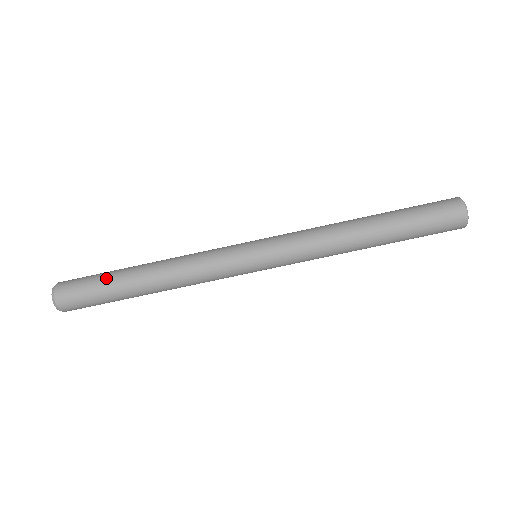
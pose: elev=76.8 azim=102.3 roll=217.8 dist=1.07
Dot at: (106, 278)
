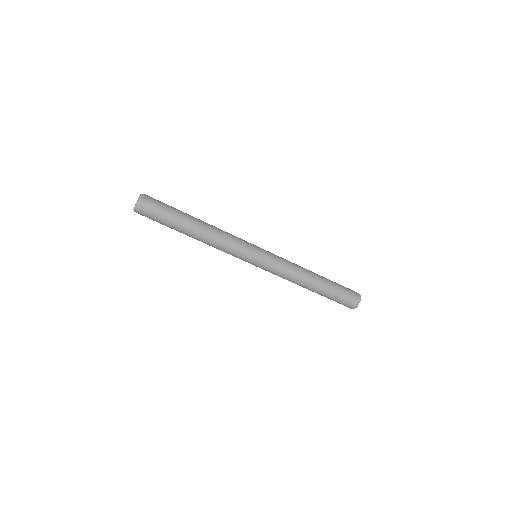
Dot at: (177, 210)
